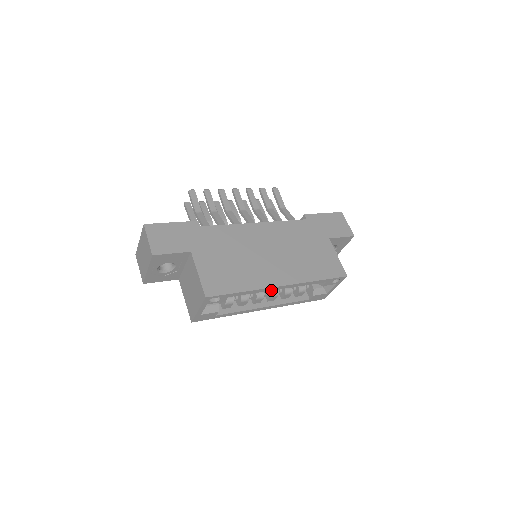
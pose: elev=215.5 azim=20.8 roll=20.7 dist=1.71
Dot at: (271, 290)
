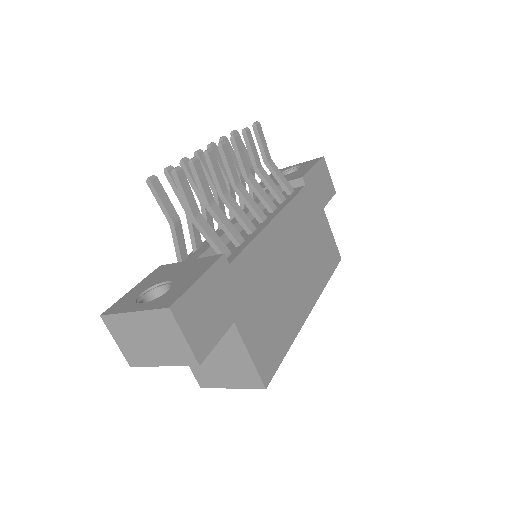
Dot at: occluded
